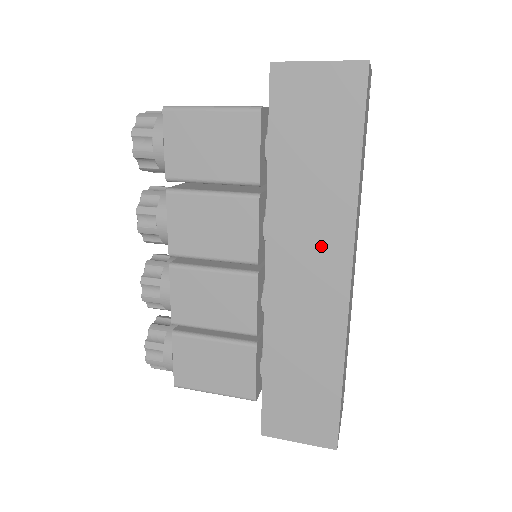
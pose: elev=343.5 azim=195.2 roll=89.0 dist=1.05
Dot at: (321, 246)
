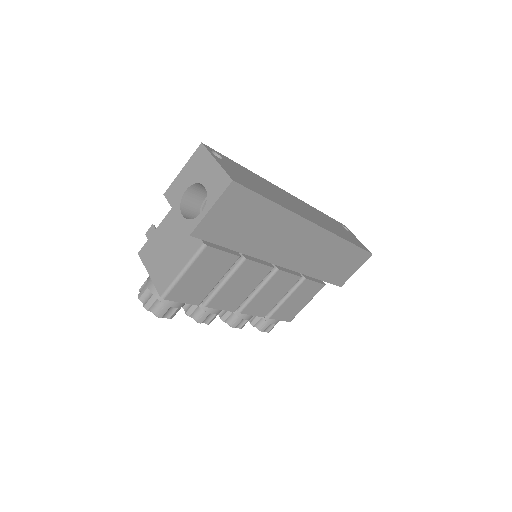
Dot at: (293, 236)
